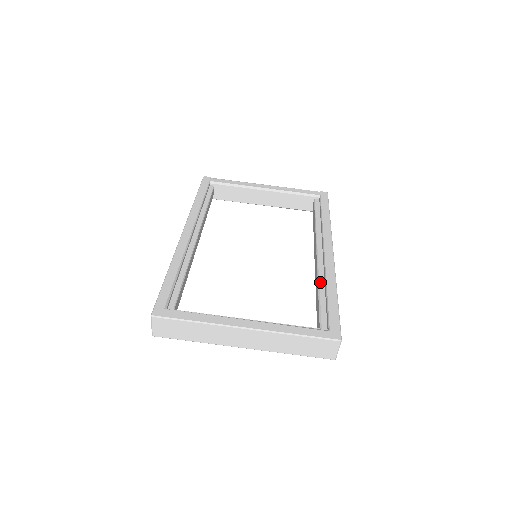
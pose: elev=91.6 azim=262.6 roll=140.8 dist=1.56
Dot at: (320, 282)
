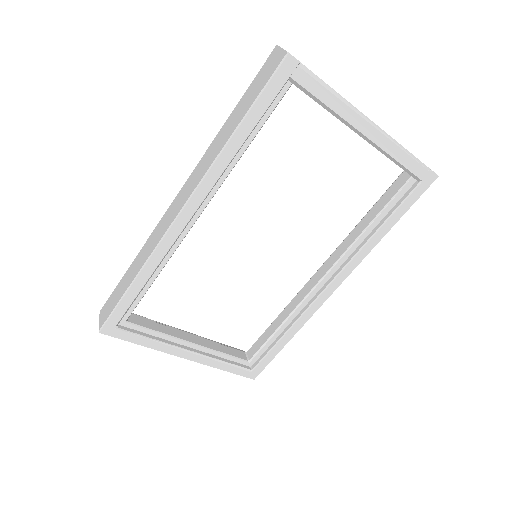
Dot at: (289, 319)
